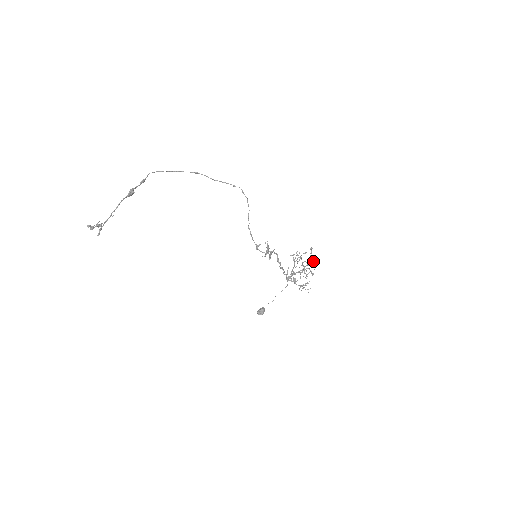
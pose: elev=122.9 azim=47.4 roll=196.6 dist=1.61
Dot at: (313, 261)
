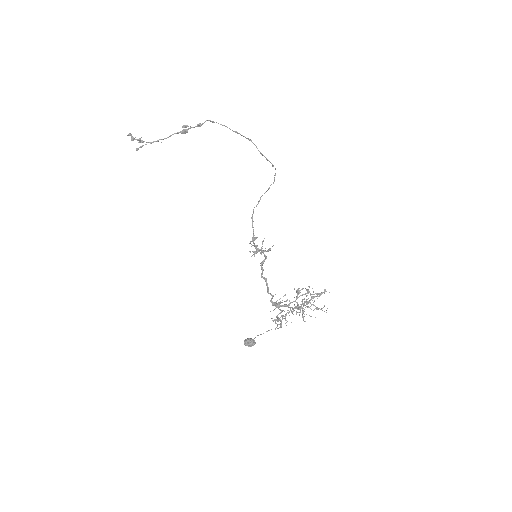
Dot at: occluded
